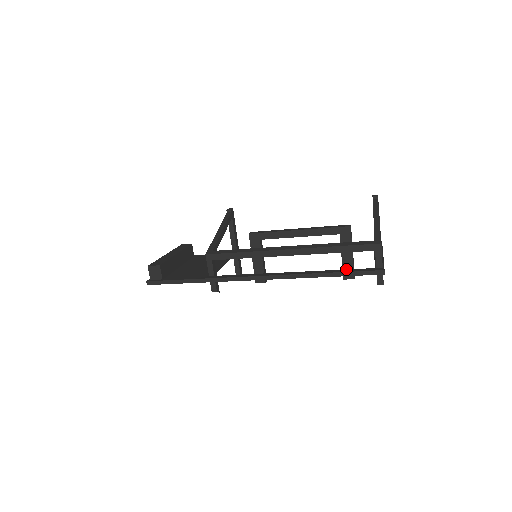
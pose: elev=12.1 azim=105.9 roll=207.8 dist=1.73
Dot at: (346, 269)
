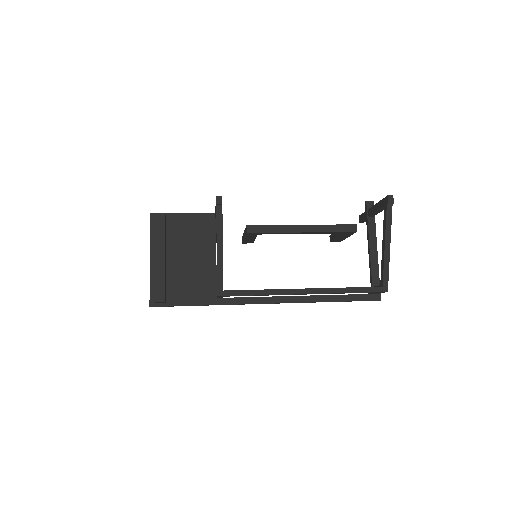
Dot at: (349, 295)
